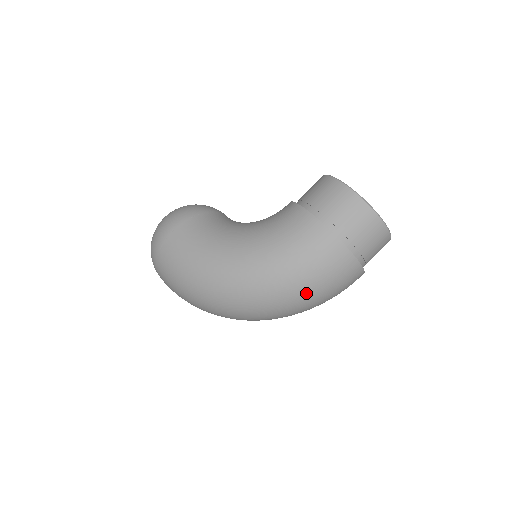
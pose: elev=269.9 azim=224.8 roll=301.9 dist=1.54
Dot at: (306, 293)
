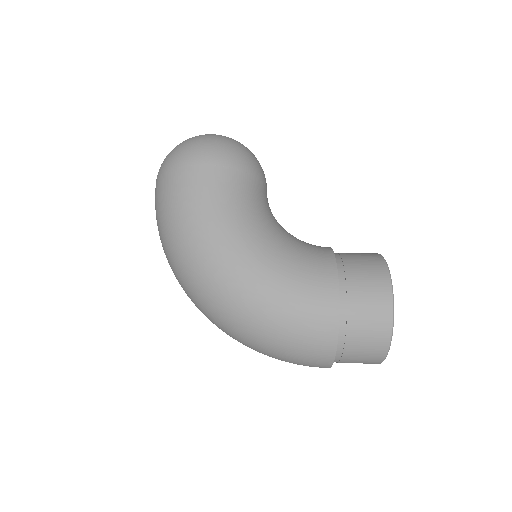
Dot at: (264, 346)
